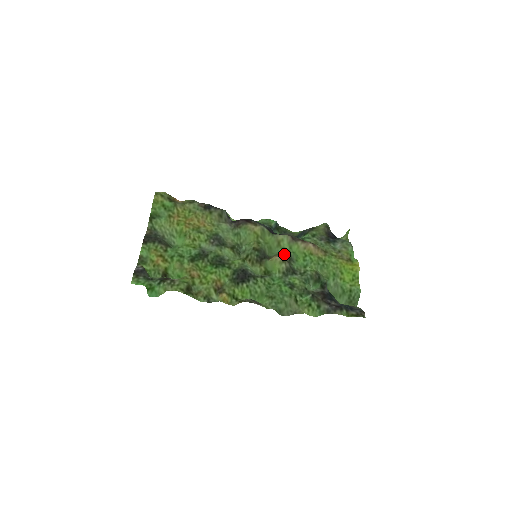
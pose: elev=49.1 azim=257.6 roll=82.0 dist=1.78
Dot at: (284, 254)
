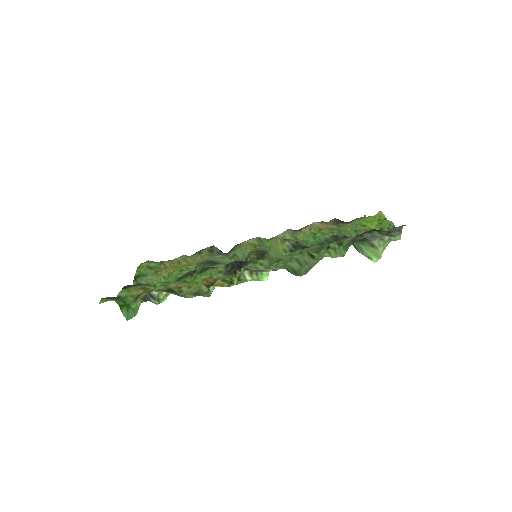
Dot at: occluded
